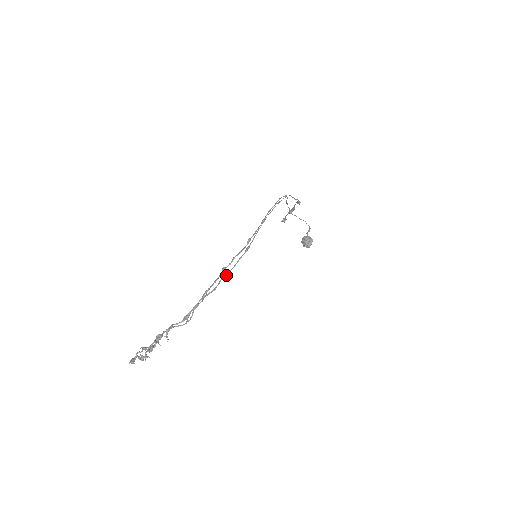
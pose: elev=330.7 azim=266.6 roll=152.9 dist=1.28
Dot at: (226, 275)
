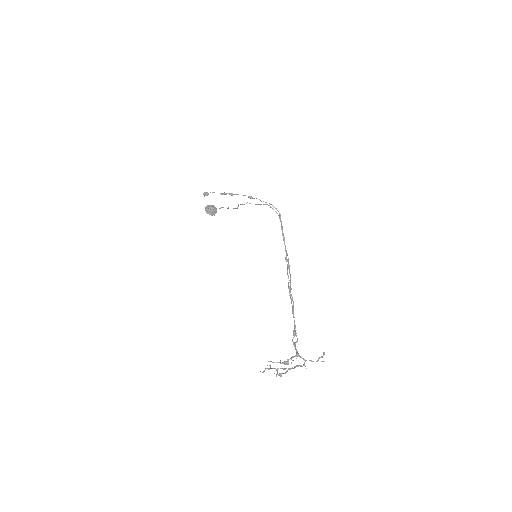
Dot at: occluded
